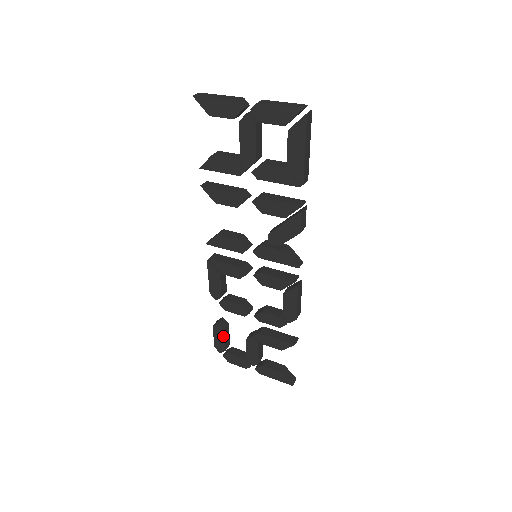
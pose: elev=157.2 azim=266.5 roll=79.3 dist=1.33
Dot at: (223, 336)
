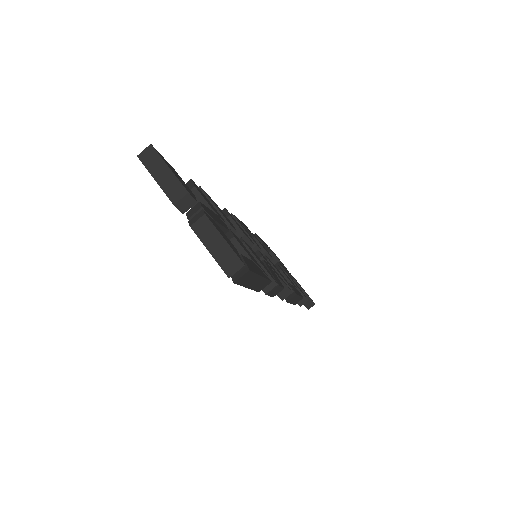
Dot at: occluded
